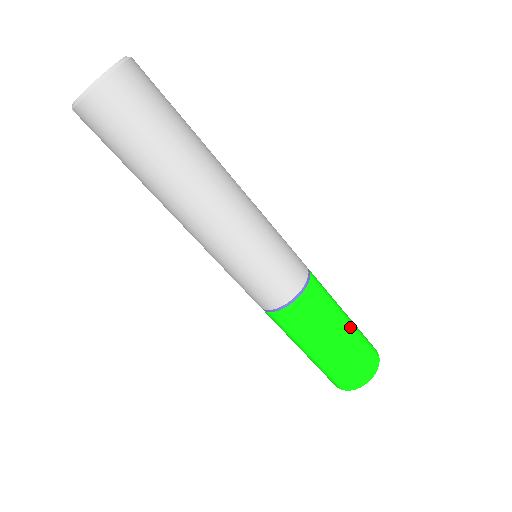
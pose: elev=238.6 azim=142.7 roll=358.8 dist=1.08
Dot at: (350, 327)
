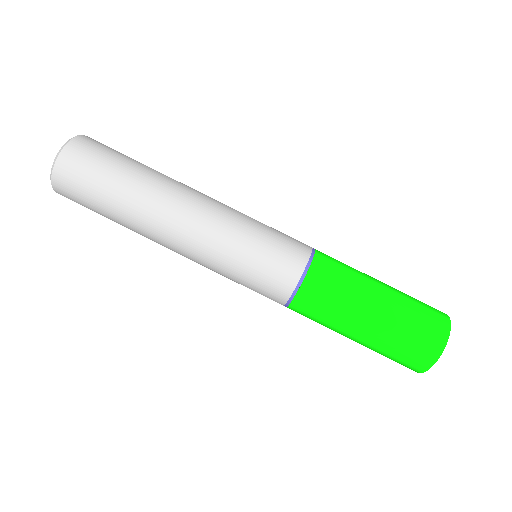
Dot at: occluded
